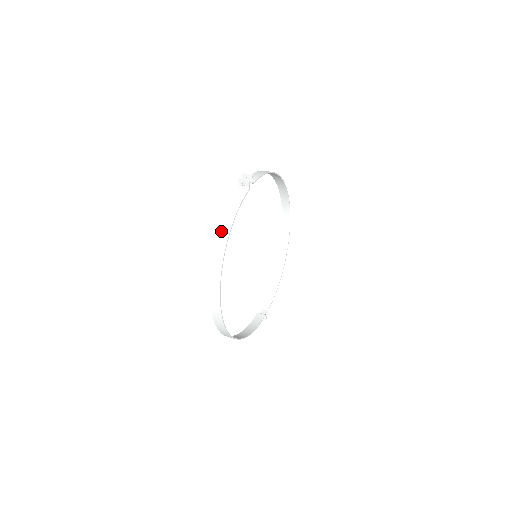
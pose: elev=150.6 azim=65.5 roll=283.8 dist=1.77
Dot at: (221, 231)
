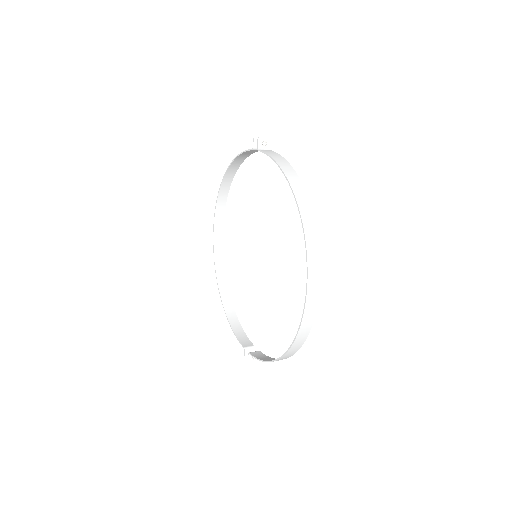
Dot at: (288, 176)
